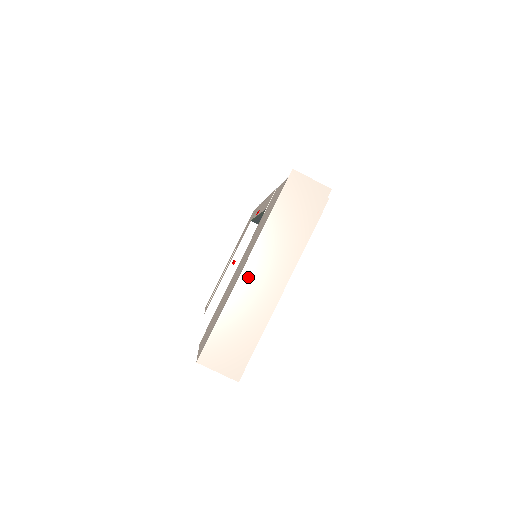
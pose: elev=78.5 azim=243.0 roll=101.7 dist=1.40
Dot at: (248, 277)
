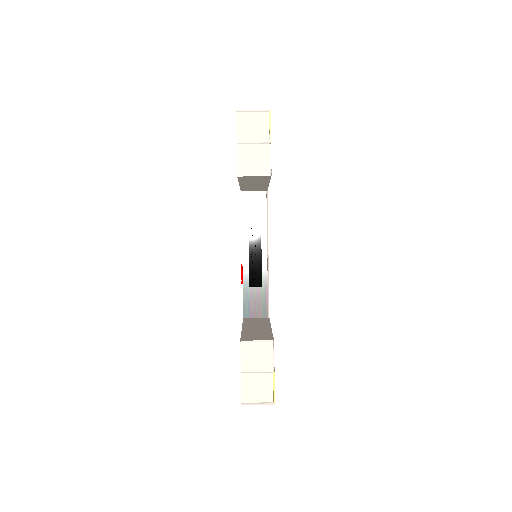
Dot at: occluded
